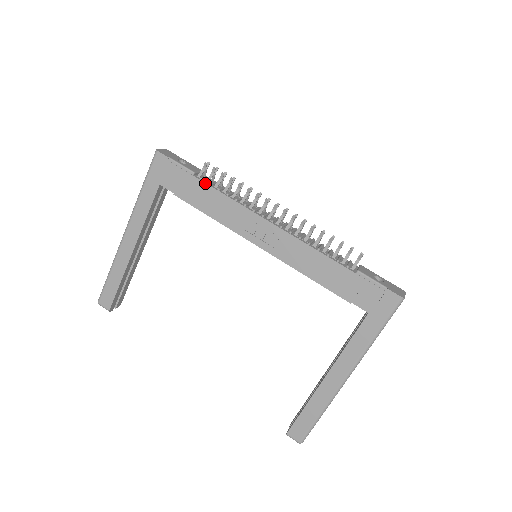
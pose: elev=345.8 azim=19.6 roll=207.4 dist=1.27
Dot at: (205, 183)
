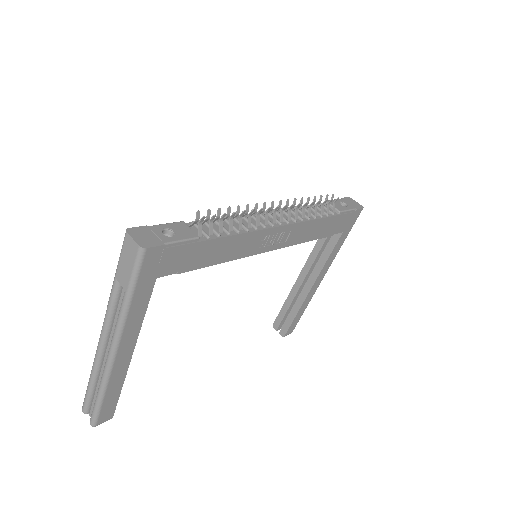
Dot at: (215, 239)
